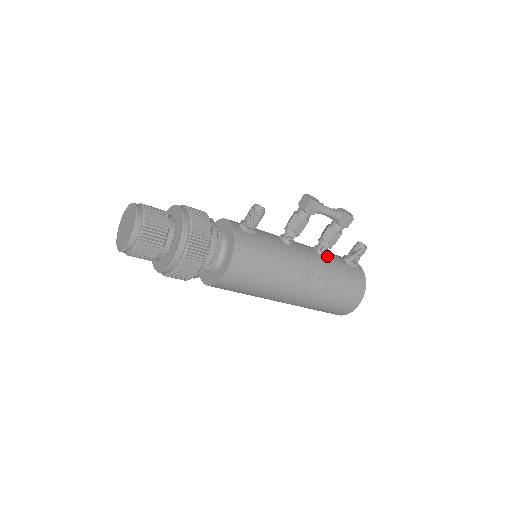
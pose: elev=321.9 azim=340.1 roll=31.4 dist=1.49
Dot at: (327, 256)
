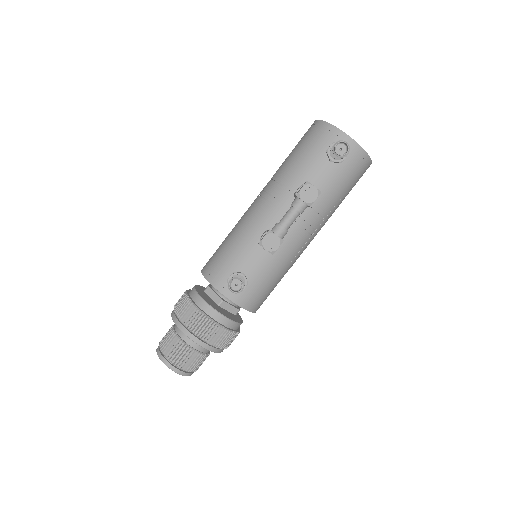
Dot at: occluded
